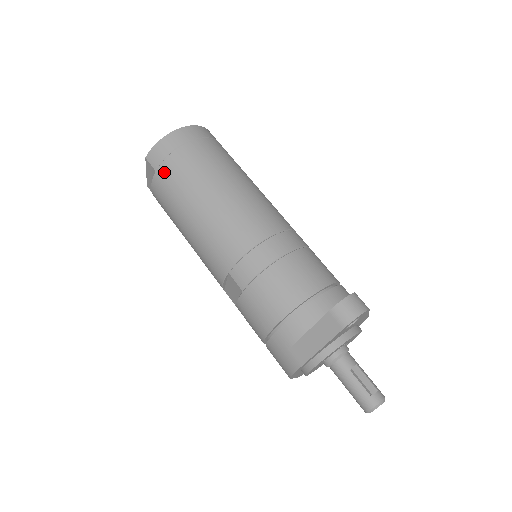
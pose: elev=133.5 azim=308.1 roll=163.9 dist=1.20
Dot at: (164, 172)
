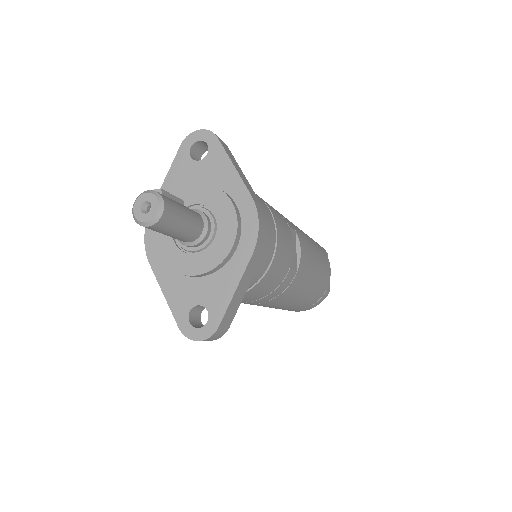
Dot at: occluded
